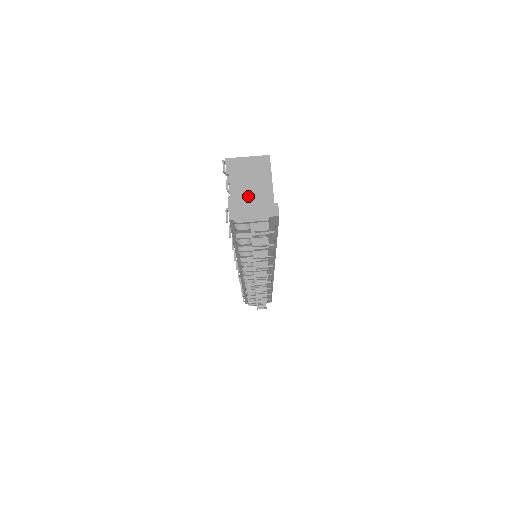
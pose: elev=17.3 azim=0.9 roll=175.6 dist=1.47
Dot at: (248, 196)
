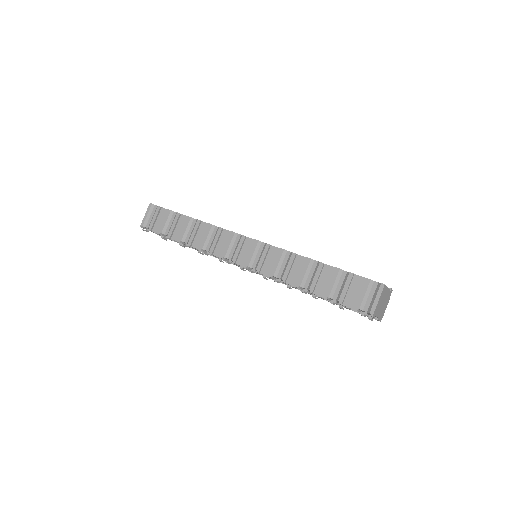
Dot at: (383, 307)
